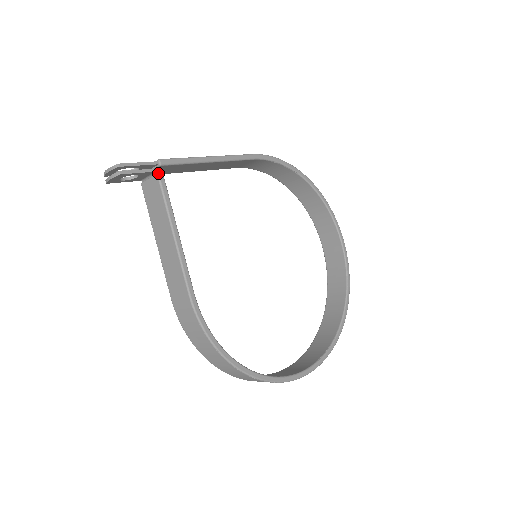
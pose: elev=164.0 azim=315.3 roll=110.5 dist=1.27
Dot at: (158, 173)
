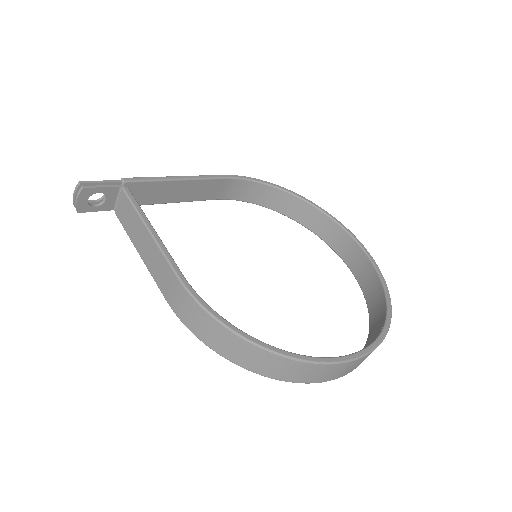
Dot at: (122, 187)
